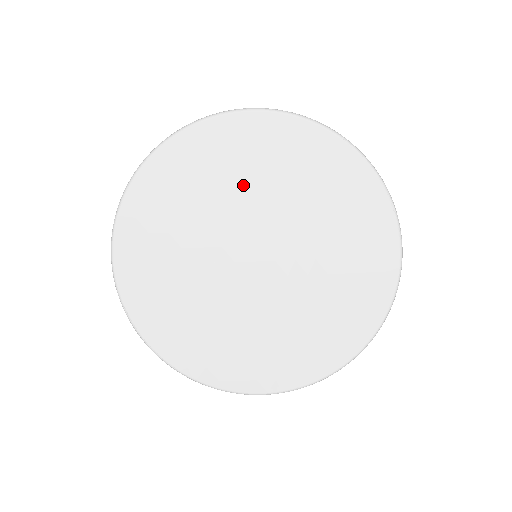
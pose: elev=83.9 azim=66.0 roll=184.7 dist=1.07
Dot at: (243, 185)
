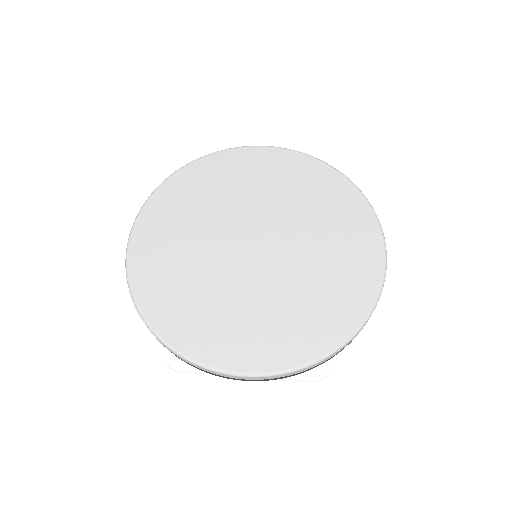
Dot at: (219, 198)
